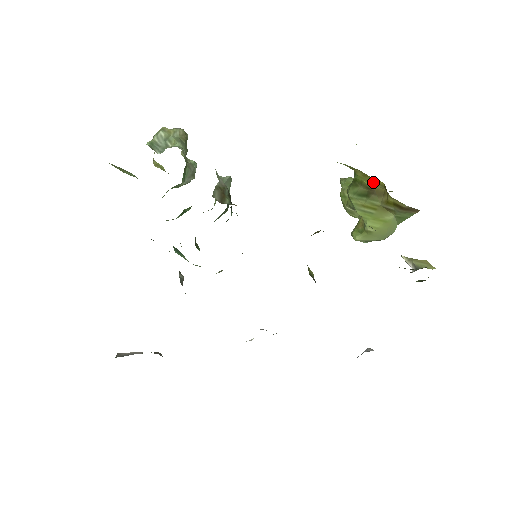
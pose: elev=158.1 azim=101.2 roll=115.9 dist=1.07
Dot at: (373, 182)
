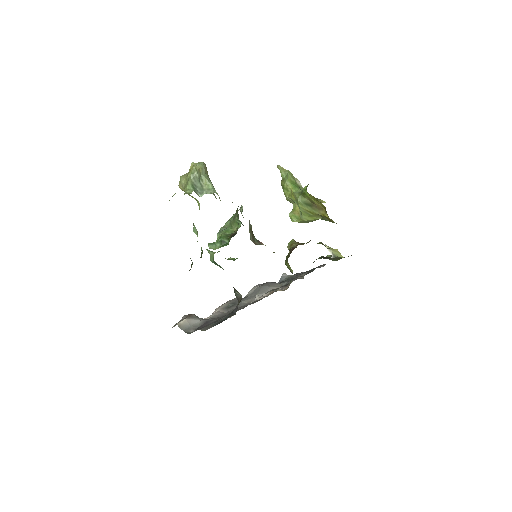
Dot at: (318, 202)
